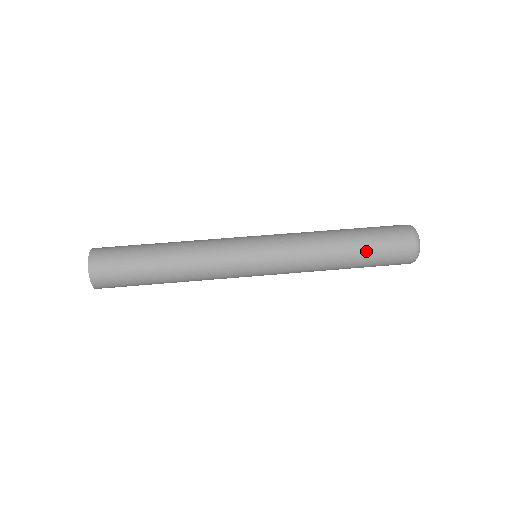
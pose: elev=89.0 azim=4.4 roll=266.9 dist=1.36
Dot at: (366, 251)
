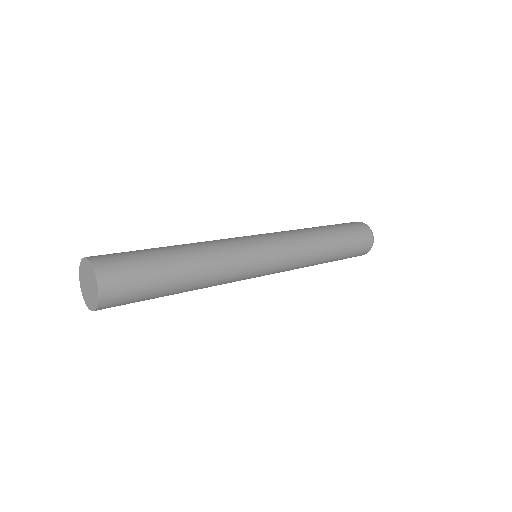
Dot at: (344, 251)
